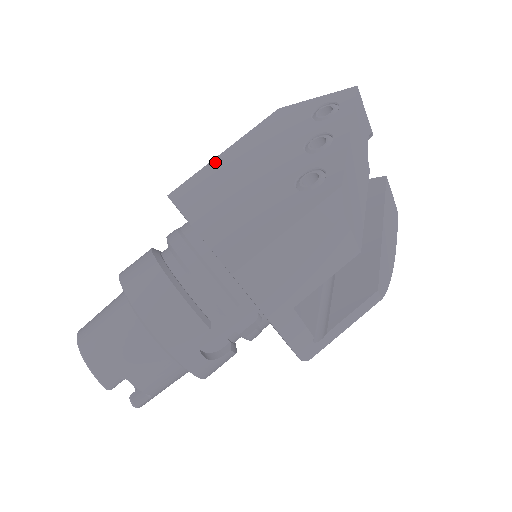
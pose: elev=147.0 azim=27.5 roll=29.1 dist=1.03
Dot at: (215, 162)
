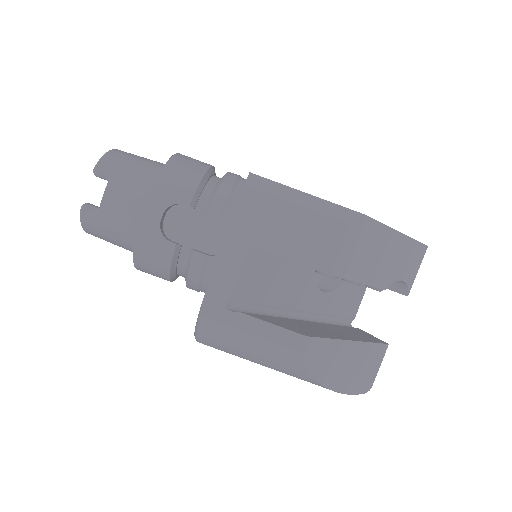
Dot at: occluded
